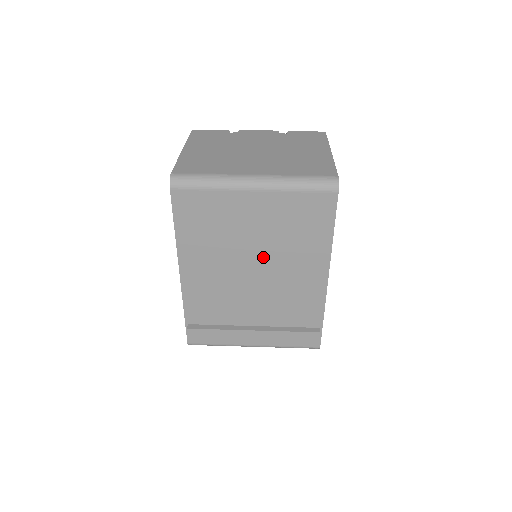
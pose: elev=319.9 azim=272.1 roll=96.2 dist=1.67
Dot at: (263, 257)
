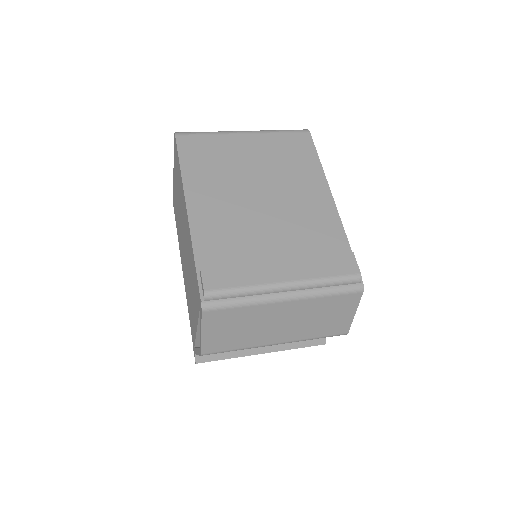
Dot at: (267, 185)
